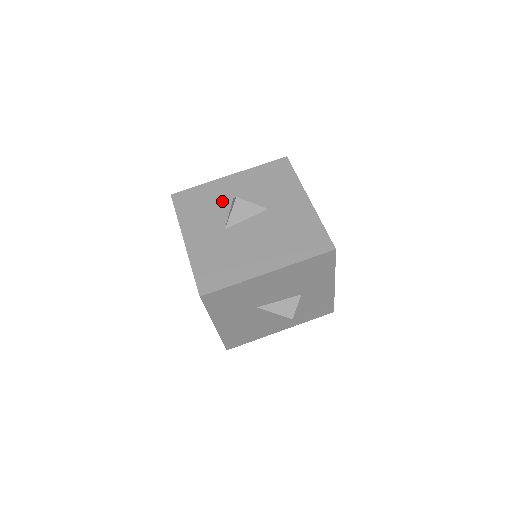
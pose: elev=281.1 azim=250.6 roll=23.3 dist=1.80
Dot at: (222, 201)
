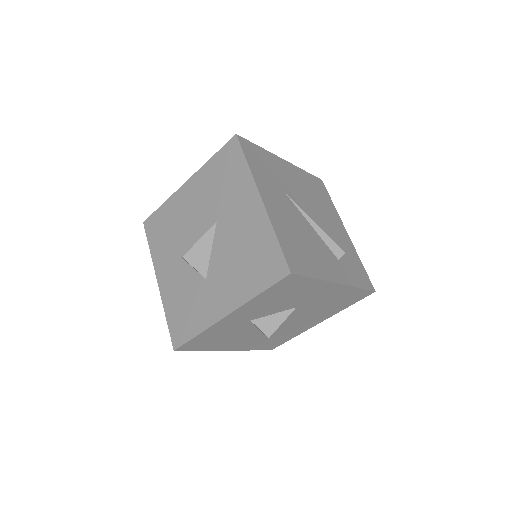
Dot at: (240, 327)
